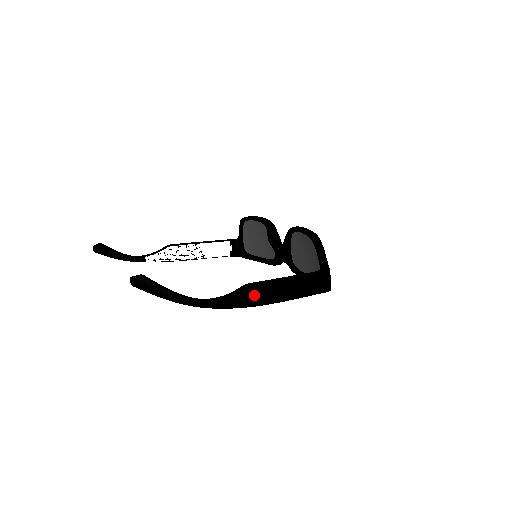
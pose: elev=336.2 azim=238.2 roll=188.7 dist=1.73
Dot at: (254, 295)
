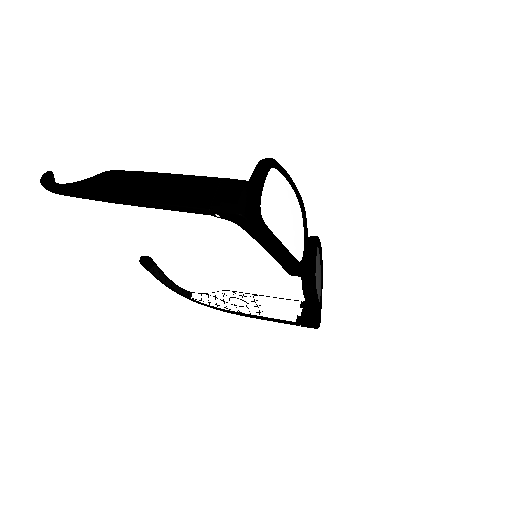
Dot at: (109, 183)
